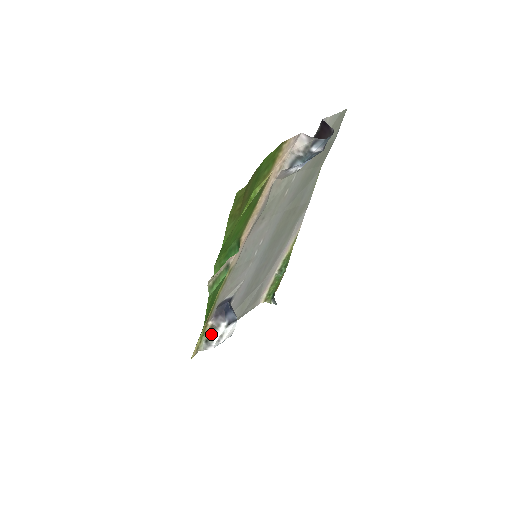
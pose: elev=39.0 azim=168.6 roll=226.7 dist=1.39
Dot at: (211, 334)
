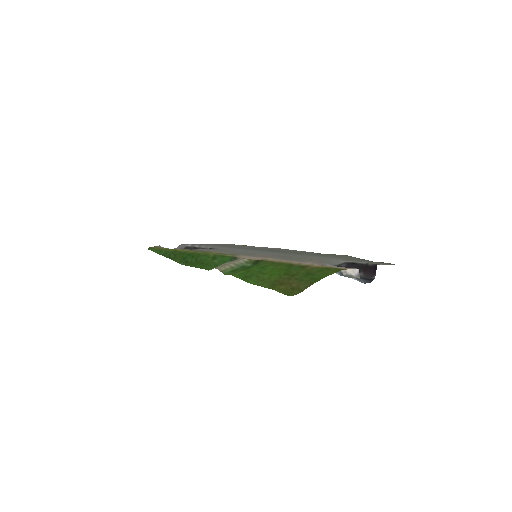
Dot at: occluded
